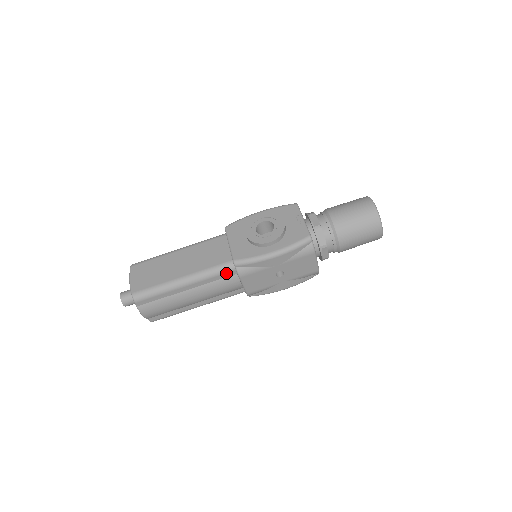
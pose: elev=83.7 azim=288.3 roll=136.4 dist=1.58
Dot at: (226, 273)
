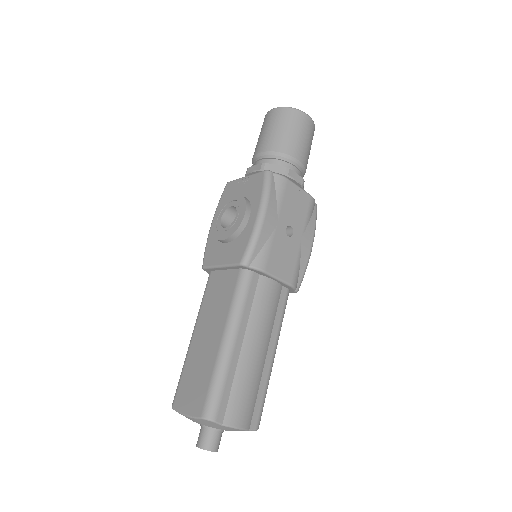
Dot at: (250, 285)
